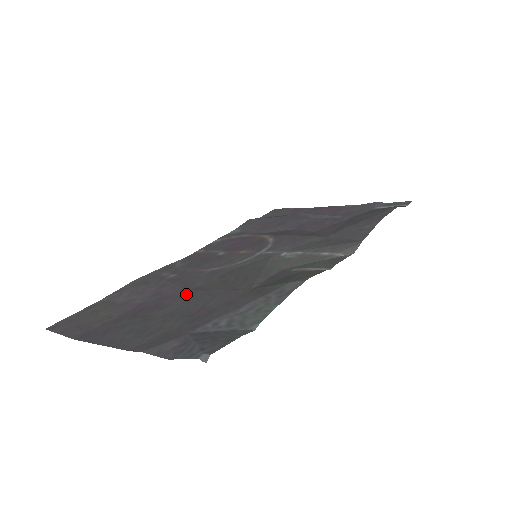
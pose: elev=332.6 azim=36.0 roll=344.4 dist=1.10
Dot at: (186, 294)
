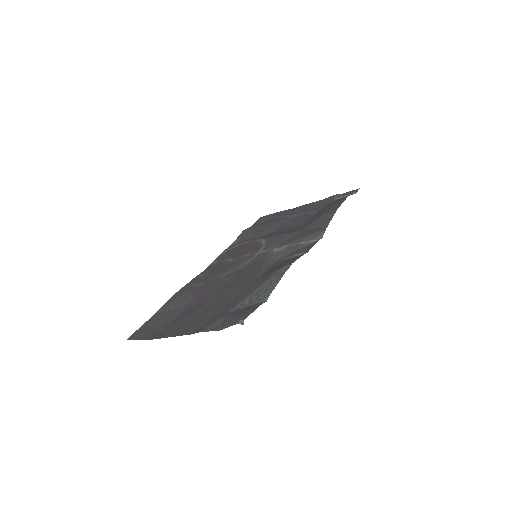
Dot at: (215, 293)
